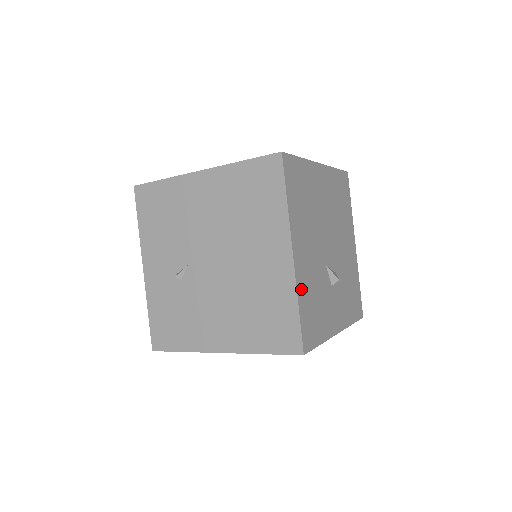
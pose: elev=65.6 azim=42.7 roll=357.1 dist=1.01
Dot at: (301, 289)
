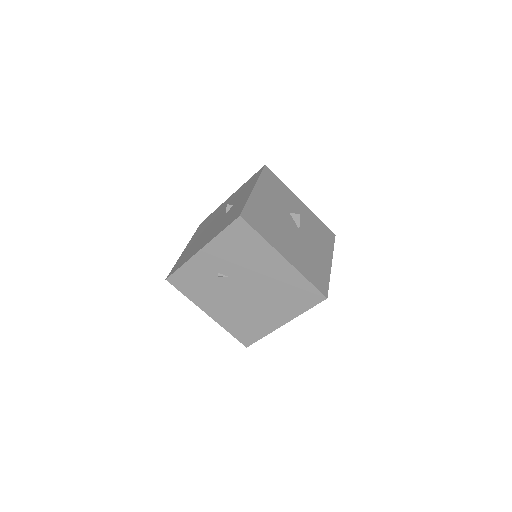
Dot at: occluded
